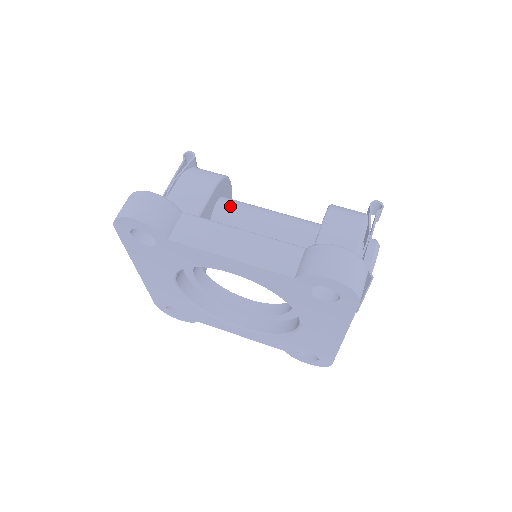
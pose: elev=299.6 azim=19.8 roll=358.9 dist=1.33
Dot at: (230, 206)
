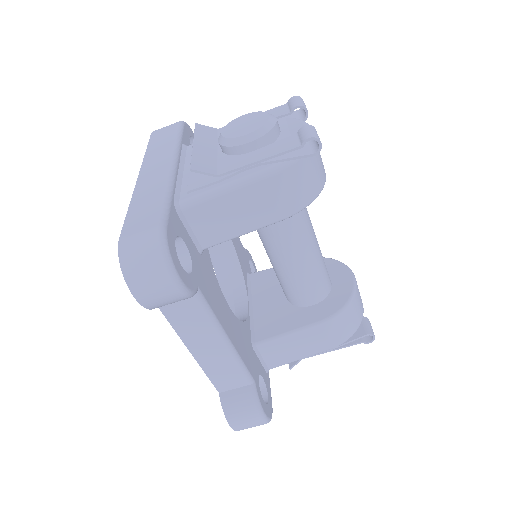
Dot at: (283, 222)
